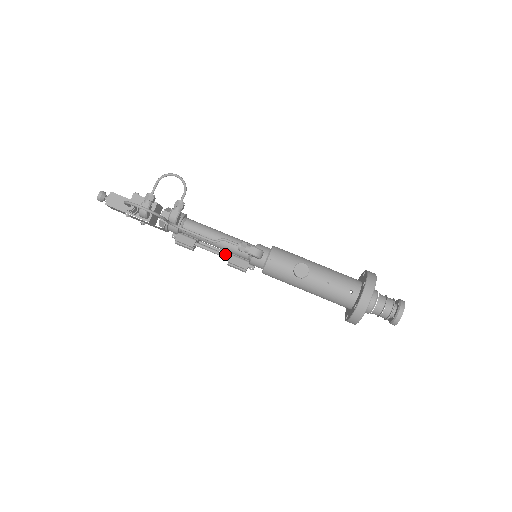
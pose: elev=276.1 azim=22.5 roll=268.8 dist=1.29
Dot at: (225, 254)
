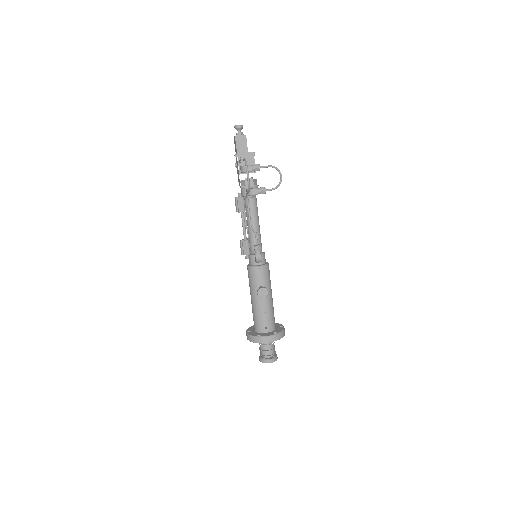
Dot at: occluded
